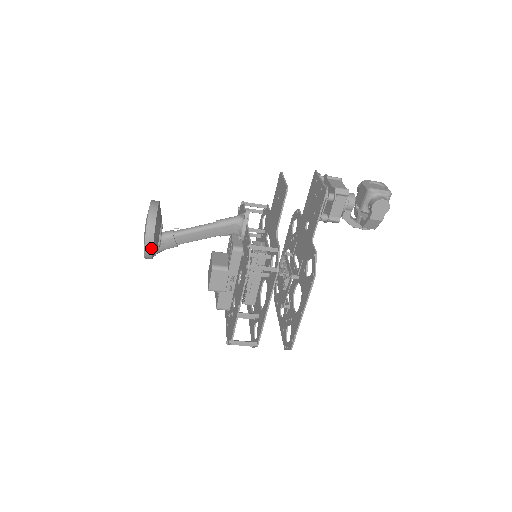
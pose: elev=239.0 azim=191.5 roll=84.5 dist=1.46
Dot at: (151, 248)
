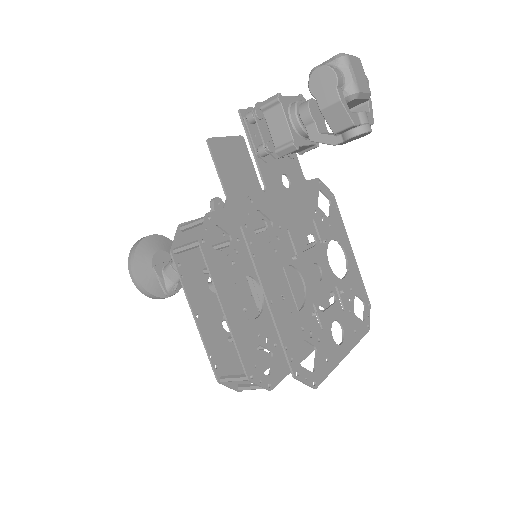
Dot at: (137, 279)
